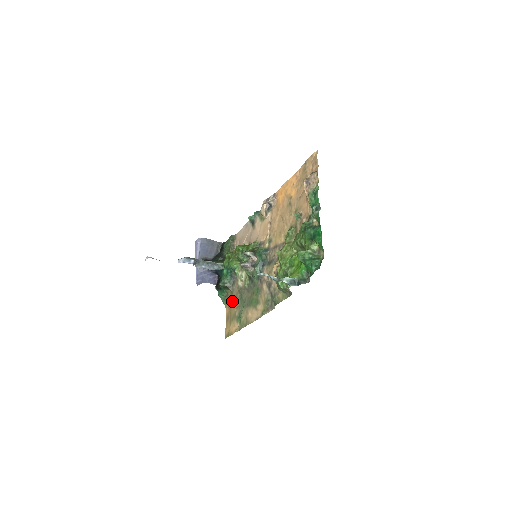
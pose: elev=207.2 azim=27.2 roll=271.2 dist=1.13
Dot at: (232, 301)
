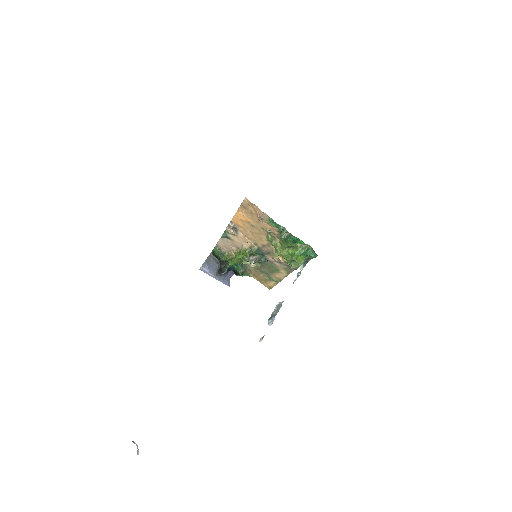
Dot at: (255, 274)
